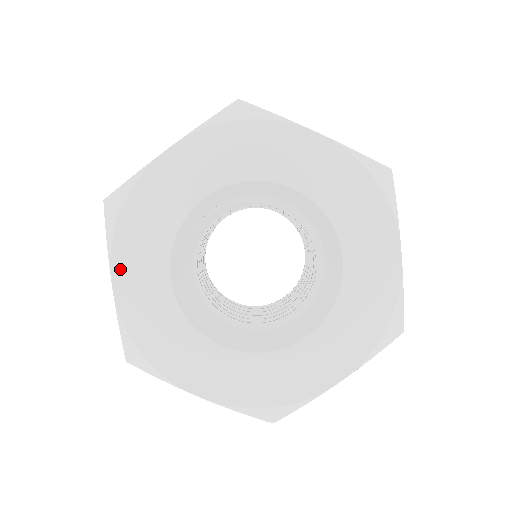
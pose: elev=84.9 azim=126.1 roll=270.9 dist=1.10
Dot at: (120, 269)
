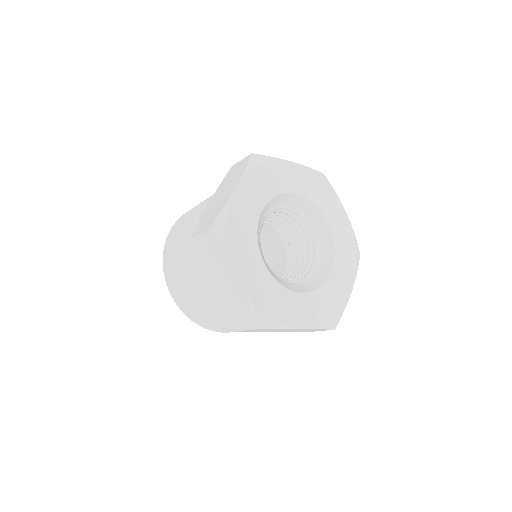
Dot at: (238, 268)
